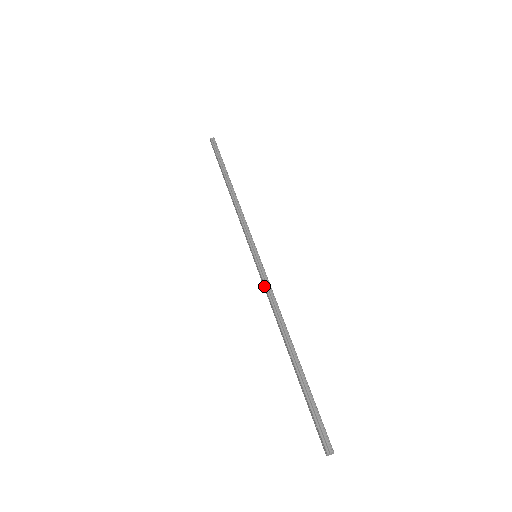
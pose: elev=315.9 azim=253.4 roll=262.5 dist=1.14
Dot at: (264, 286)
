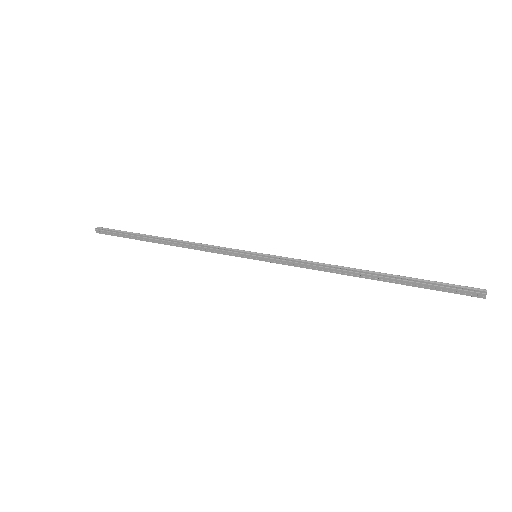
Dot at: (292, 264)
